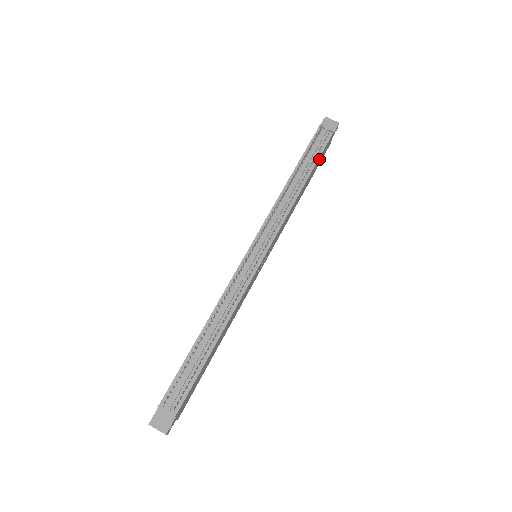
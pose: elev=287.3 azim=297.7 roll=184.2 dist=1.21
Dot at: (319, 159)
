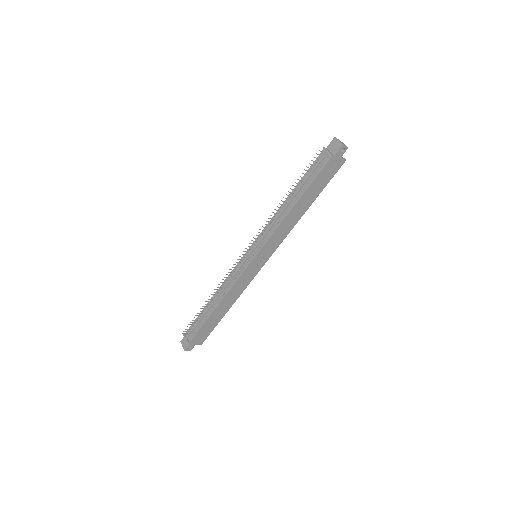
Dot at: (317, 180)
